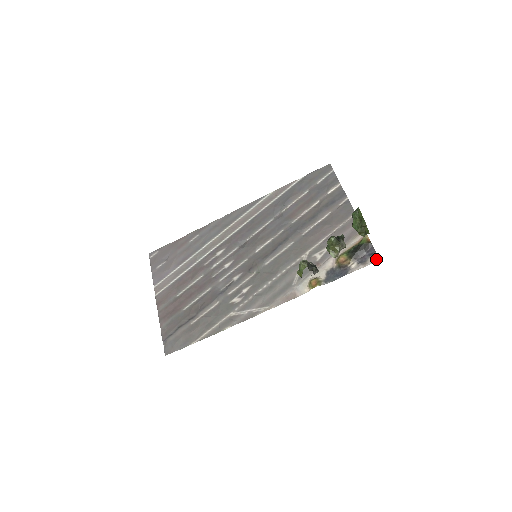
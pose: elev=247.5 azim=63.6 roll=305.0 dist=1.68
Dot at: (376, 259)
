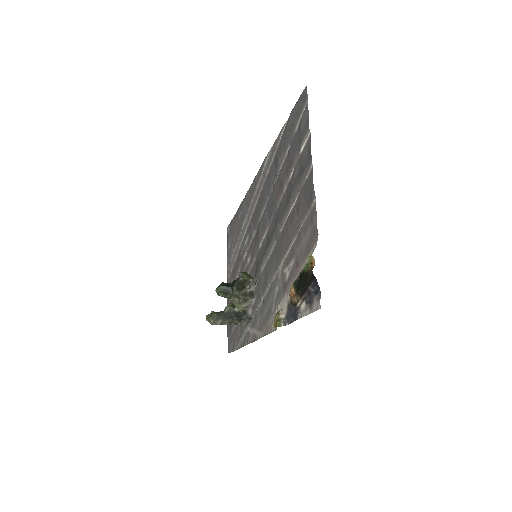
Dot at: (318, 305)
